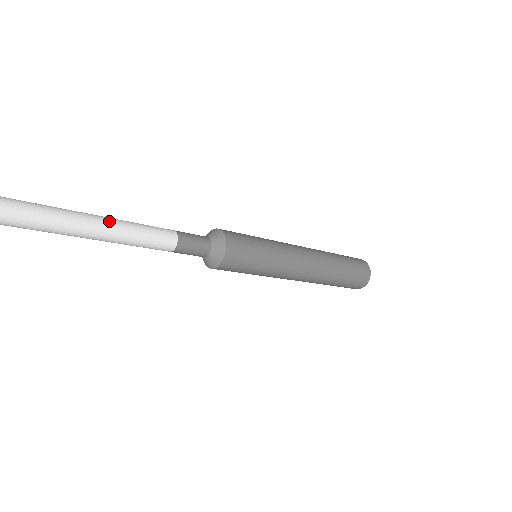
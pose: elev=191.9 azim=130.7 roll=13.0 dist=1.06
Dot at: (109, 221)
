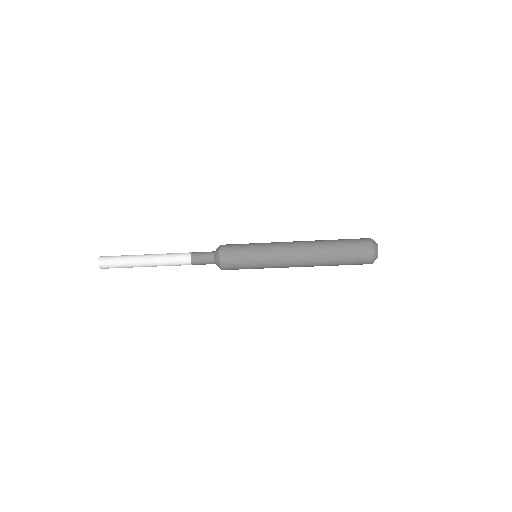
Dot at: (152, 255)
